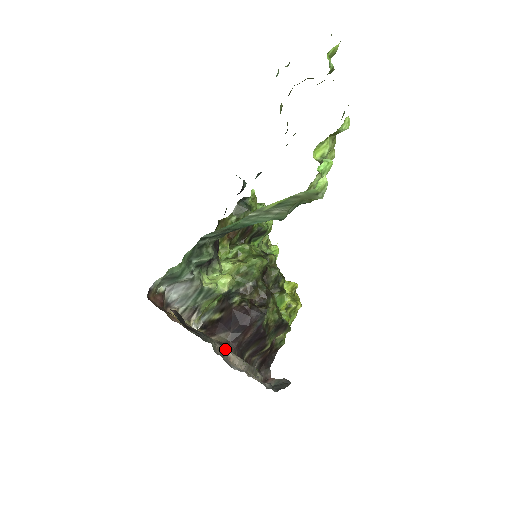
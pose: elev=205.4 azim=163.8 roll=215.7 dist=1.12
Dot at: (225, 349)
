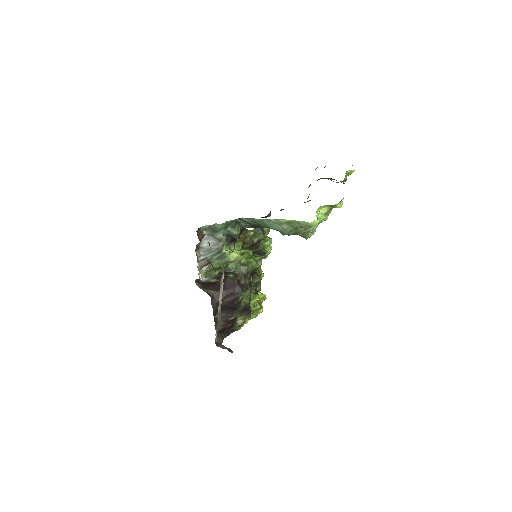
Dot at: (223, 277)
